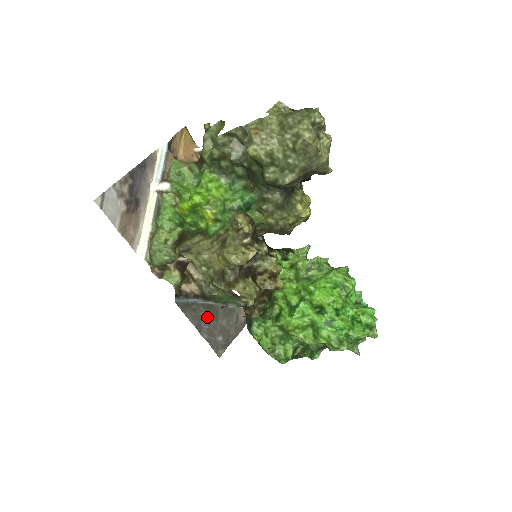
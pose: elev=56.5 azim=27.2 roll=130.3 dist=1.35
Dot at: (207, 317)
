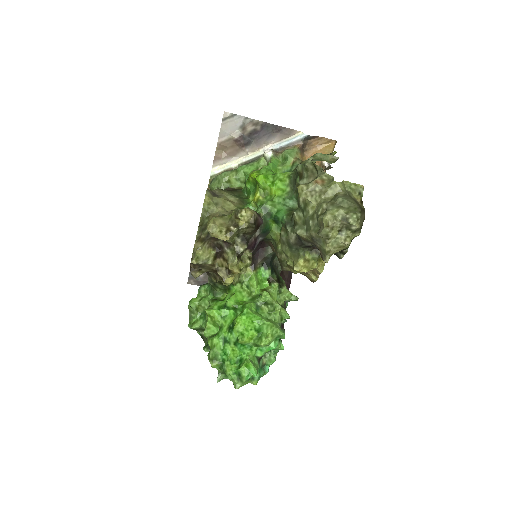
Dot at: occluded
